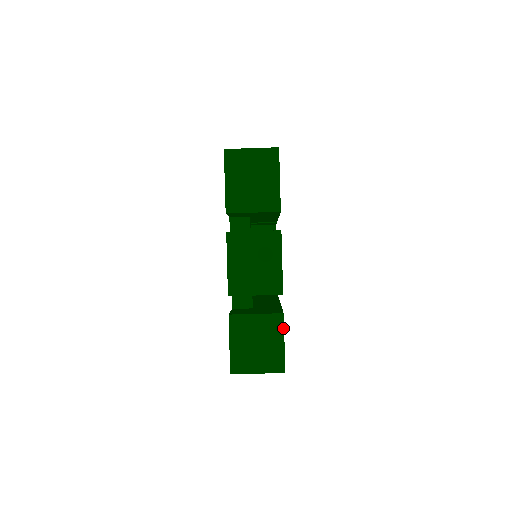
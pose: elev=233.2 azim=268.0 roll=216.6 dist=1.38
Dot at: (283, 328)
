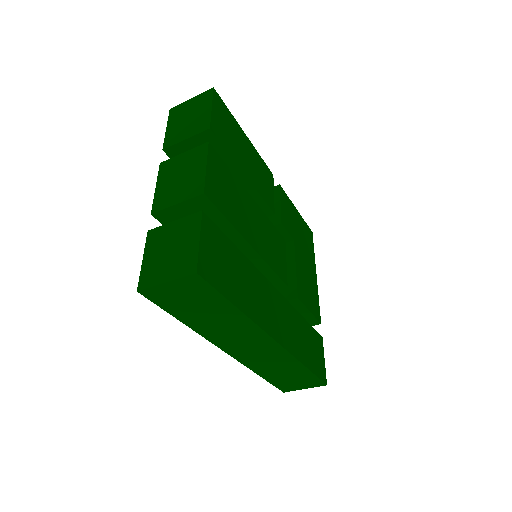
Dot at: (200, 225)
